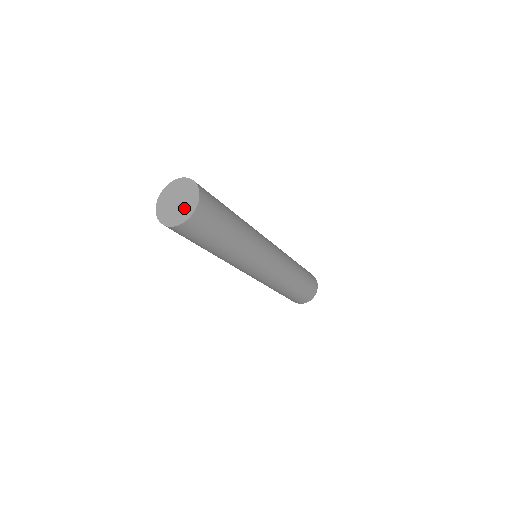
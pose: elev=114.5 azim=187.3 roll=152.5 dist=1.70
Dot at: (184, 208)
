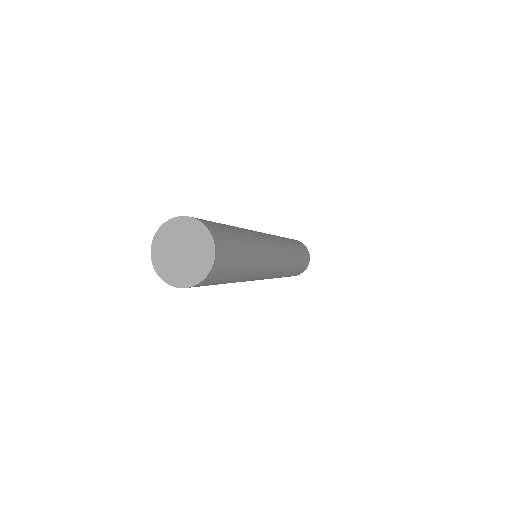
Dot at: (185, 270)
